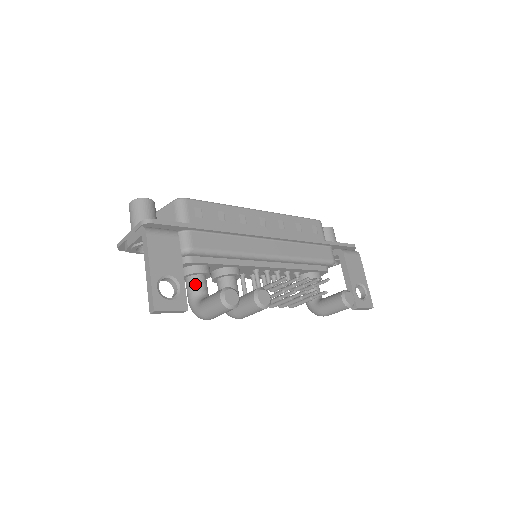
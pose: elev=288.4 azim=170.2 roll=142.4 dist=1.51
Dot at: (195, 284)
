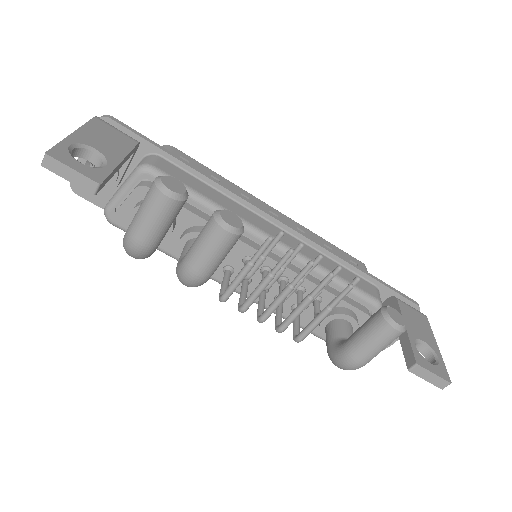
Dot at: occluded
